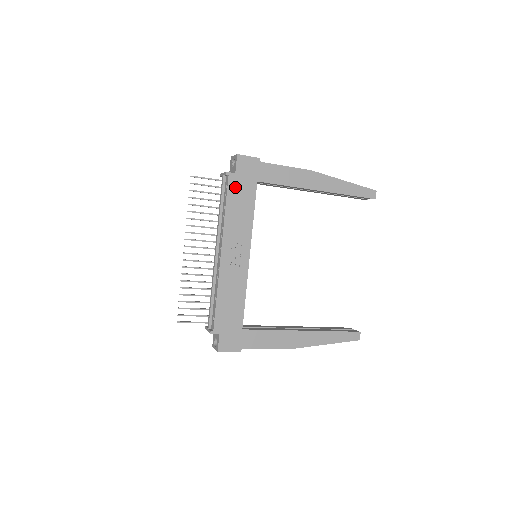
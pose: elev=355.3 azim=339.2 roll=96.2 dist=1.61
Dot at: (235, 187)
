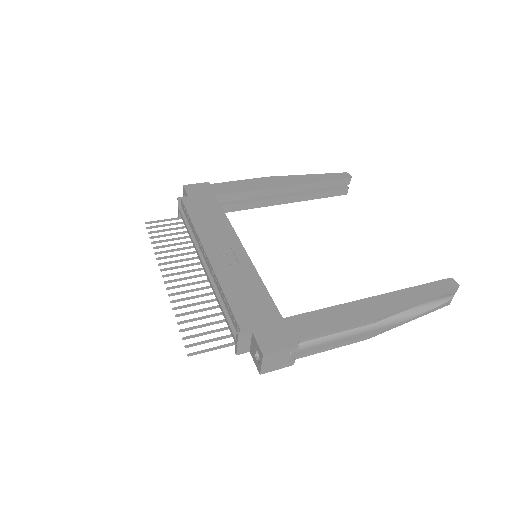
Dot at: (193, 205)
